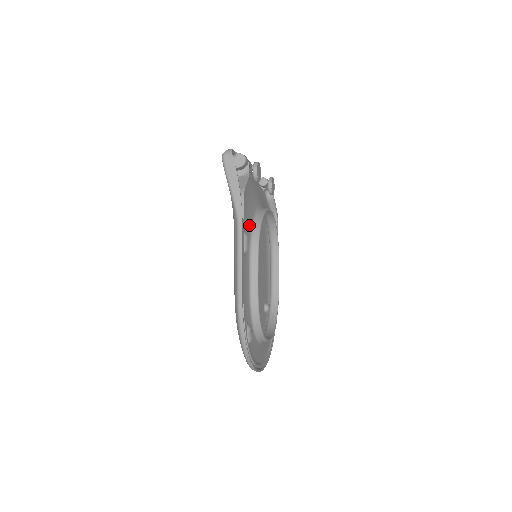
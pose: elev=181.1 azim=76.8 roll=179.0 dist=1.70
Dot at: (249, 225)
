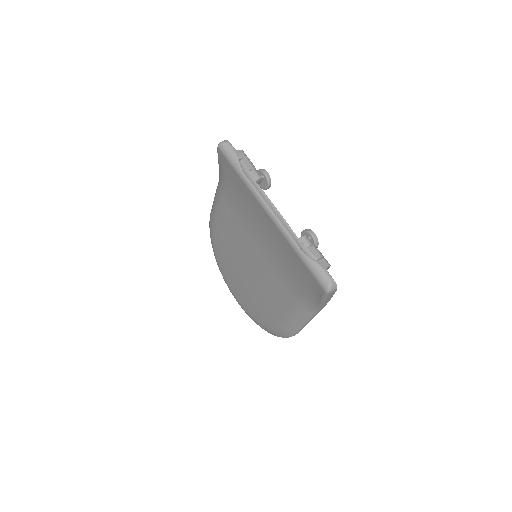
Dot at: occluded
